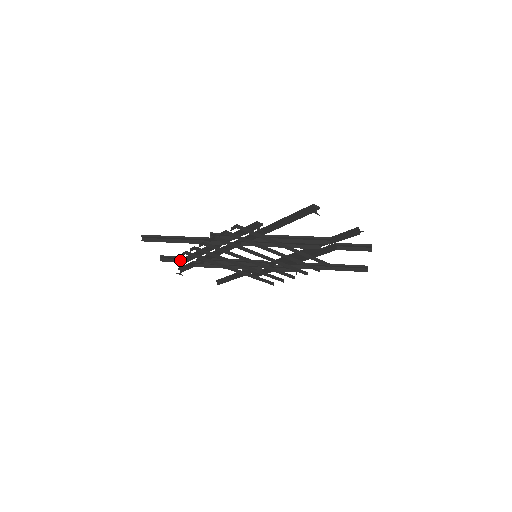
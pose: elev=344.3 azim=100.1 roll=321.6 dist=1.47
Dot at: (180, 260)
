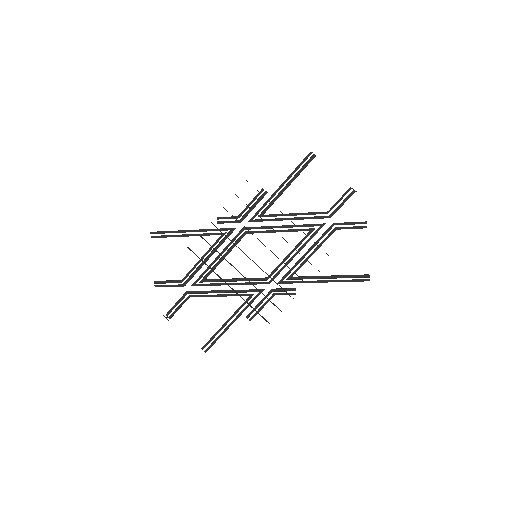
Dot at: occluded
